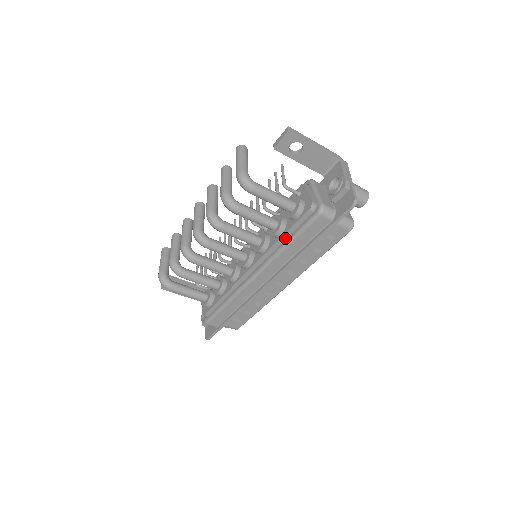
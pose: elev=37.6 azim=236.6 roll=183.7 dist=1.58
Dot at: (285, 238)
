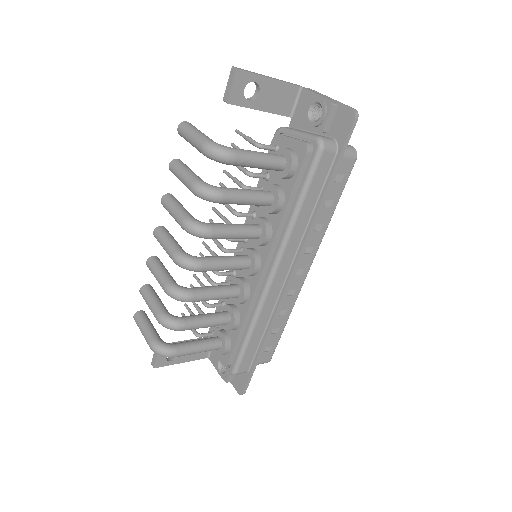
Dot at: (290, 206)
